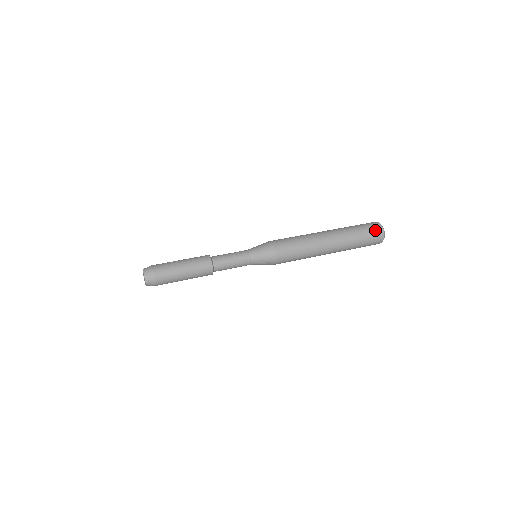
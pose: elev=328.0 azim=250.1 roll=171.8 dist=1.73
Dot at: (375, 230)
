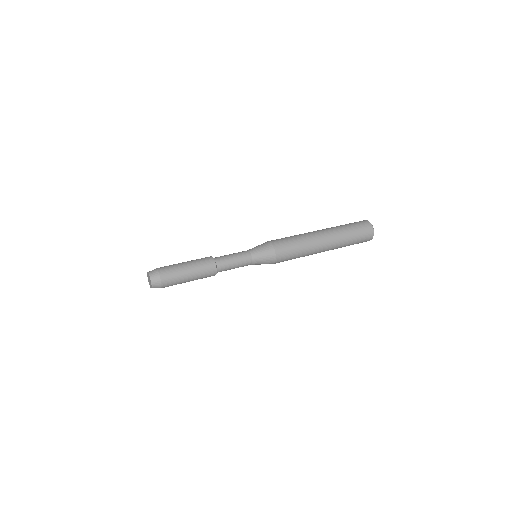
Dot at: (366, 231)
